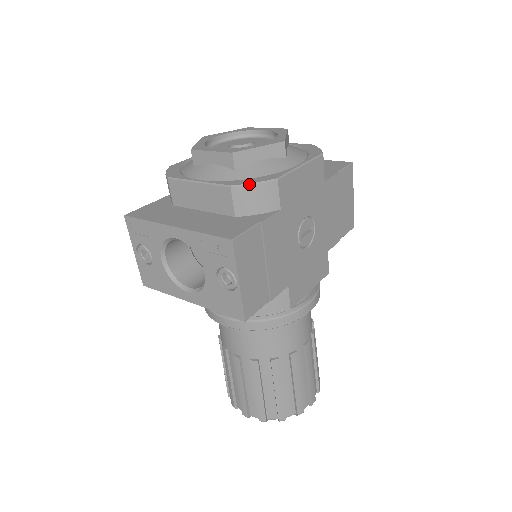
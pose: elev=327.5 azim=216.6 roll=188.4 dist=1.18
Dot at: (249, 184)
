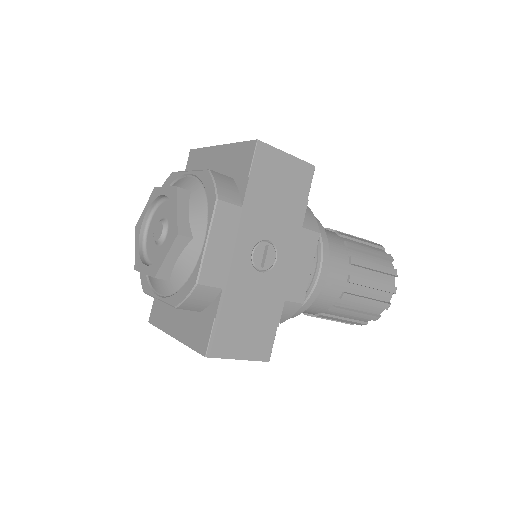
Dot at: (183, 301)
